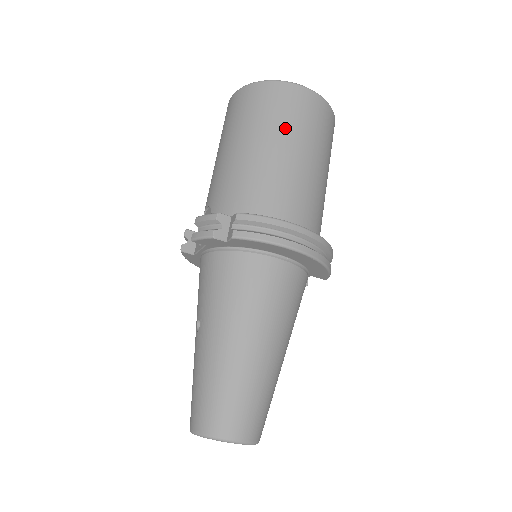
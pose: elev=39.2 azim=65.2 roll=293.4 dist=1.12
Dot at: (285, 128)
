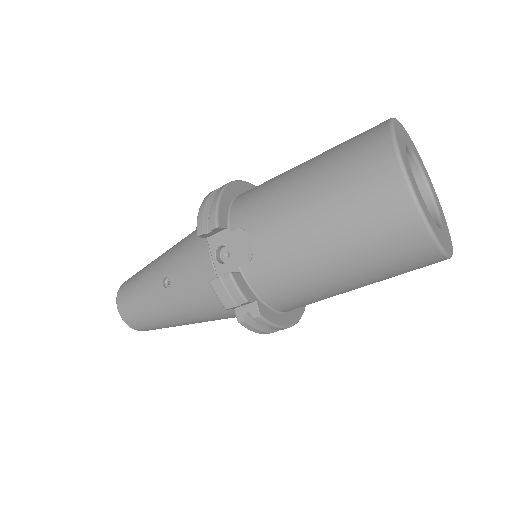
Dot at: (379, 278)
